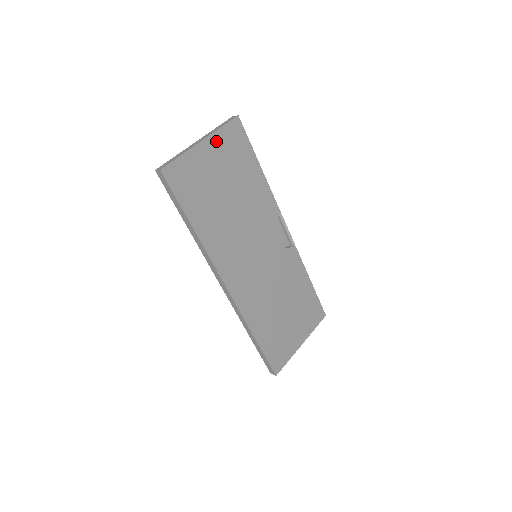
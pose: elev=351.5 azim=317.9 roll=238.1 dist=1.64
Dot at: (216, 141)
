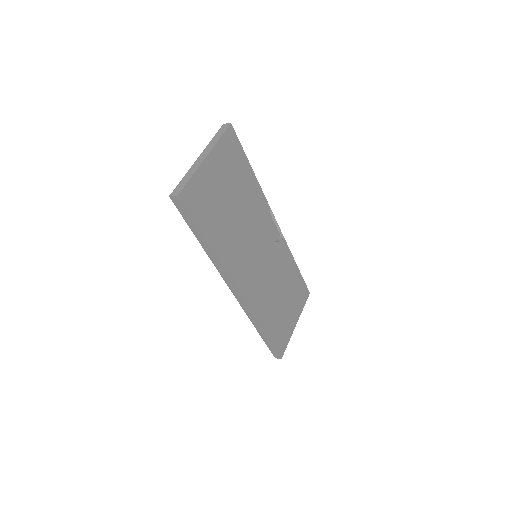
Dot at: (217, 154)
